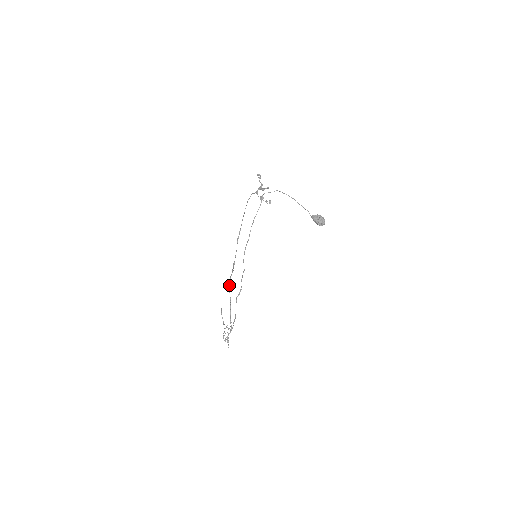
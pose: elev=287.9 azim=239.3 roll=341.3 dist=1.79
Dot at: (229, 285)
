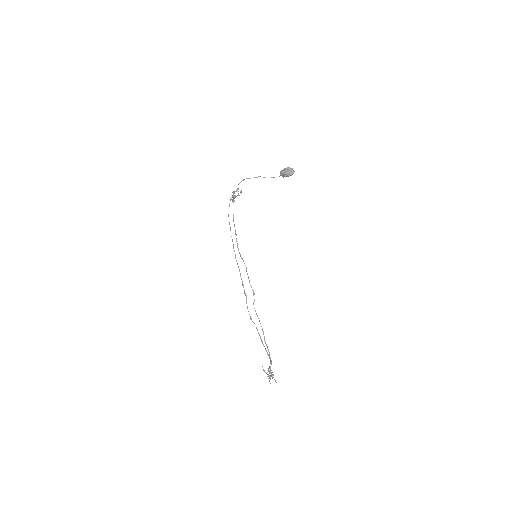
Dot at: occluded
